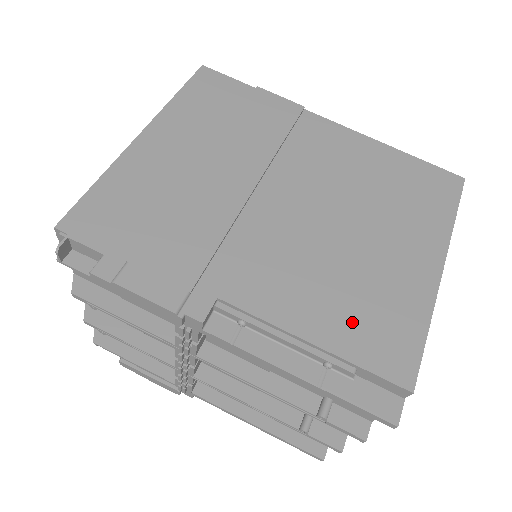
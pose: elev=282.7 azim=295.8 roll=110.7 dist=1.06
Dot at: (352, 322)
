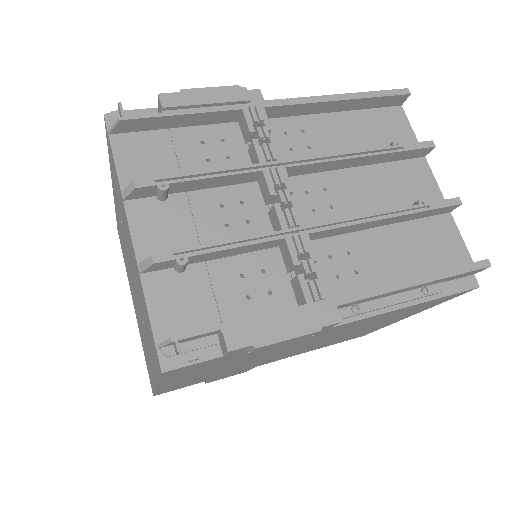
Dot at: occluded
